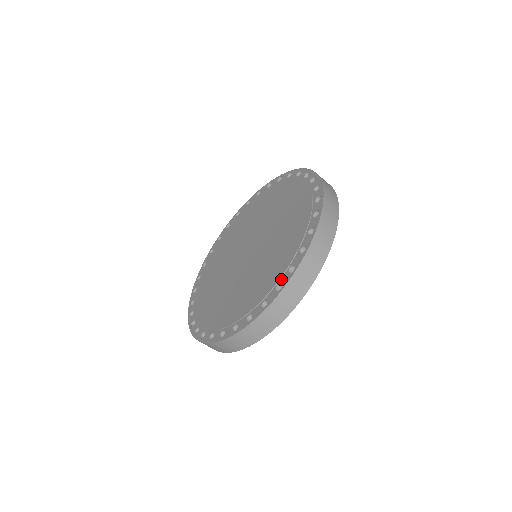
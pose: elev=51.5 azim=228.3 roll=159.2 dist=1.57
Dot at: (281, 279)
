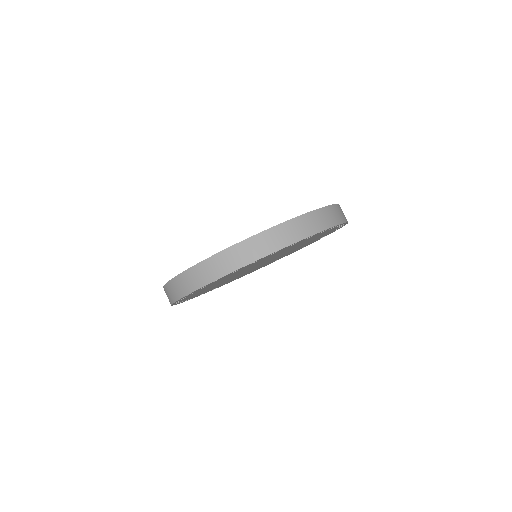
Dot at: occluded
